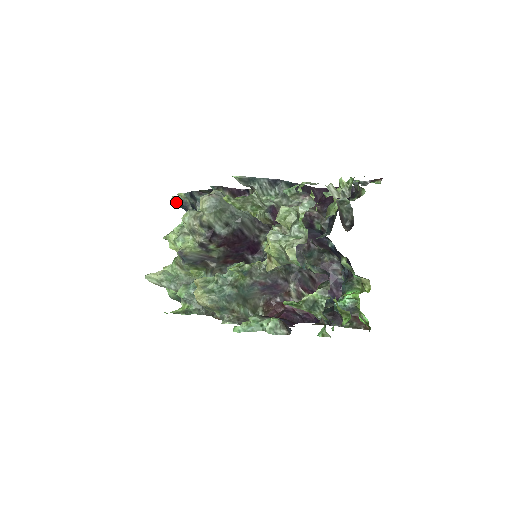
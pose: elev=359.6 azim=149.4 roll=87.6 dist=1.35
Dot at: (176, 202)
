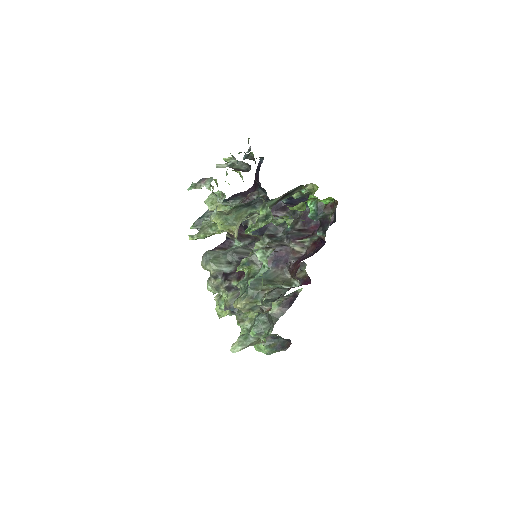
Dot at: occluded
